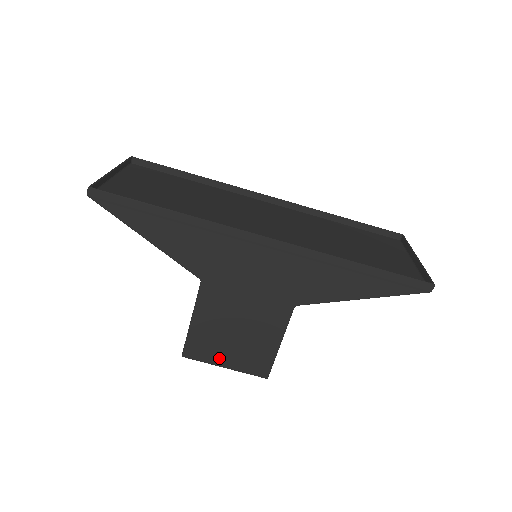
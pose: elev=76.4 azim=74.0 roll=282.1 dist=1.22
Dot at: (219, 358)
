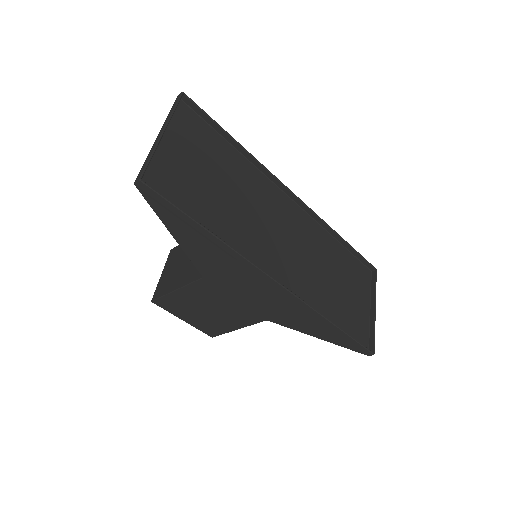
Dot at: (183, 315)
